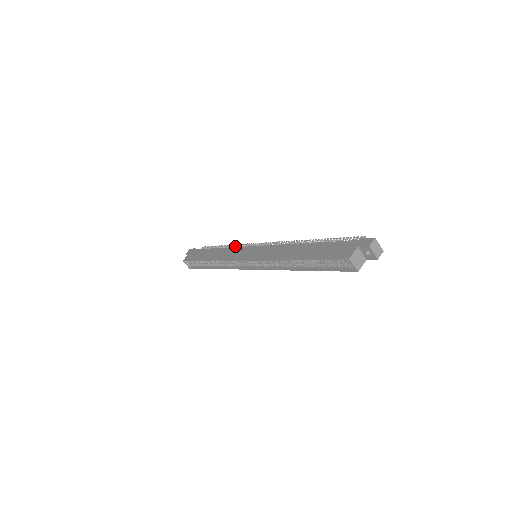
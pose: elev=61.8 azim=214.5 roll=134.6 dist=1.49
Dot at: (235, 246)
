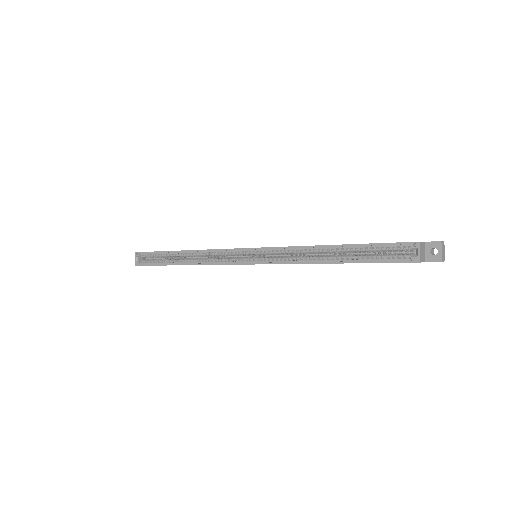
Dot at: occluded
